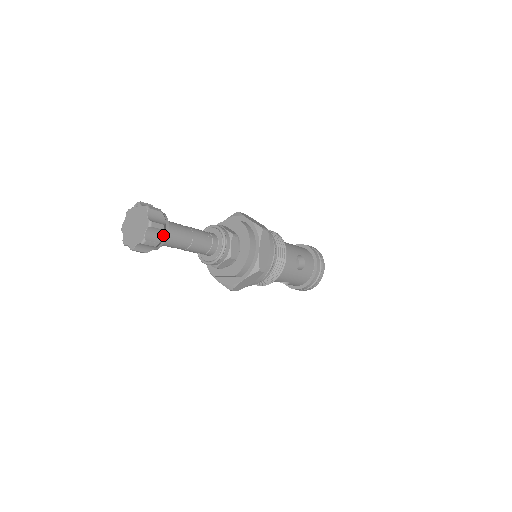
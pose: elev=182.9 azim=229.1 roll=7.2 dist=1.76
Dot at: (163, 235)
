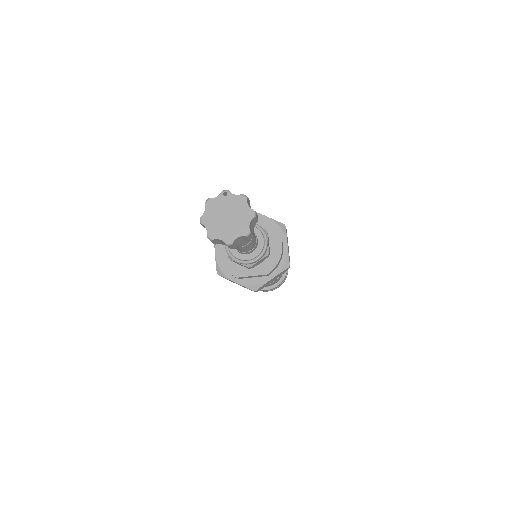
Dot at: (253, 227)
